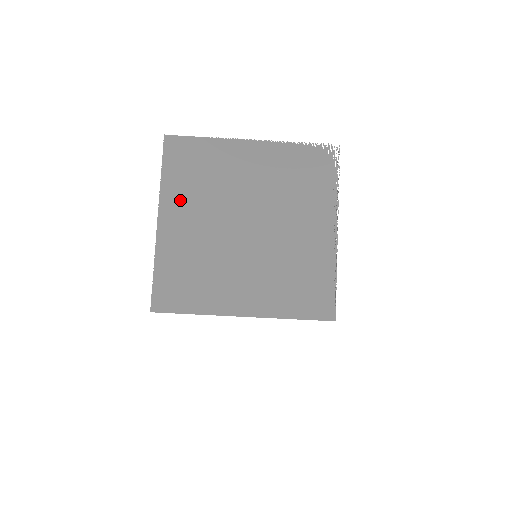
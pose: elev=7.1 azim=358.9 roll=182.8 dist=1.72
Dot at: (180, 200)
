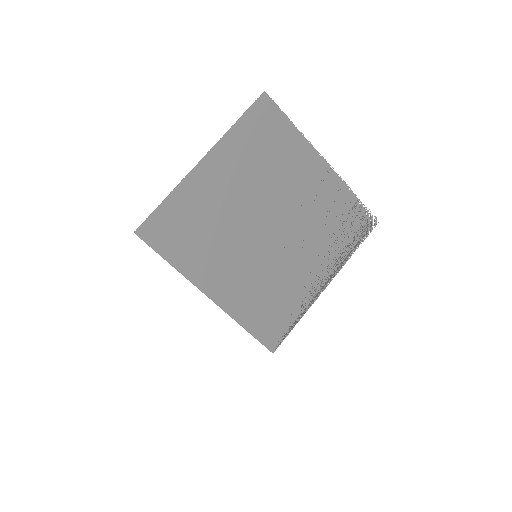
Dot at: (234, 158)
